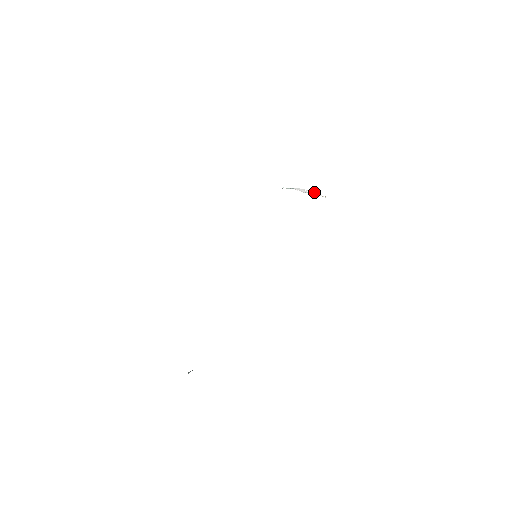
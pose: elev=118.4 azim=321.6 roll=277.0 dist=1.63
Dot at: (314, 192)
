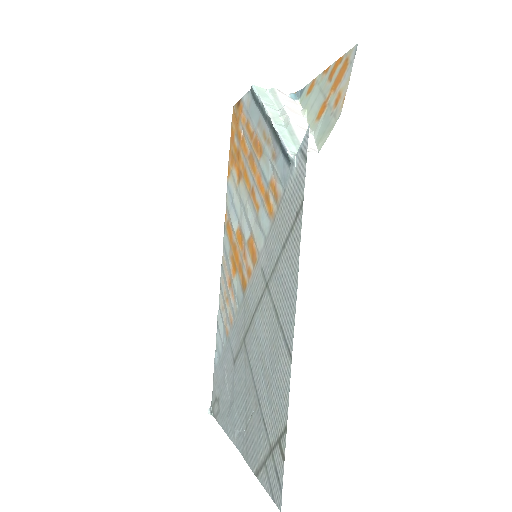
Dot at: (287, 102)
